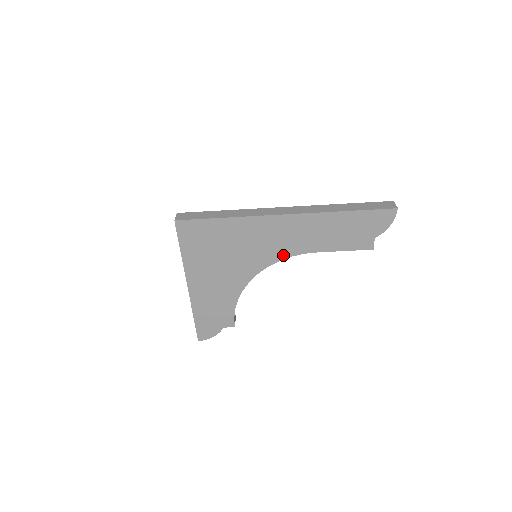
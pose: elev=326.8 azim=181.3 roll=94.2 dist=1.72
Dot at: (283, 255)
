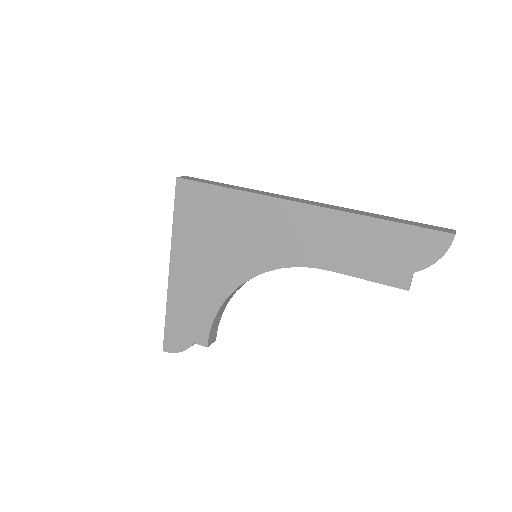
Dot at: (286, 261)
